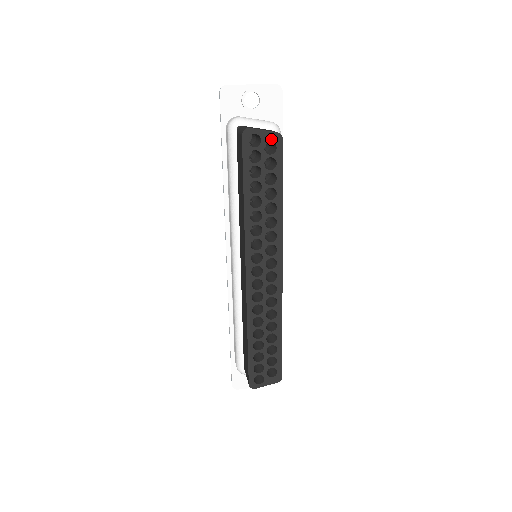
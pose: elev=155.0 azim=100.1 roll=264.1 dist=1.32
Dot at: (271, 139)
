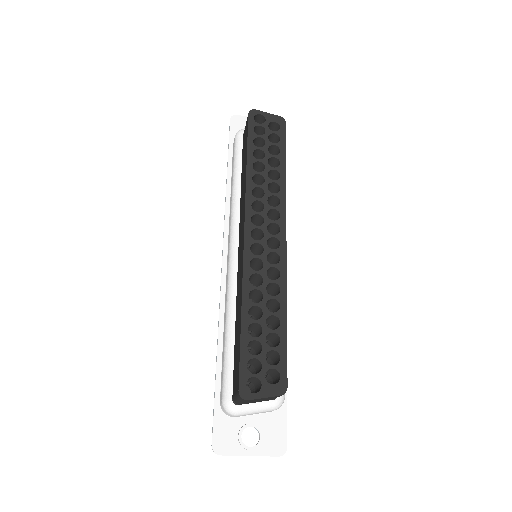
Dot at: (275, 120)
